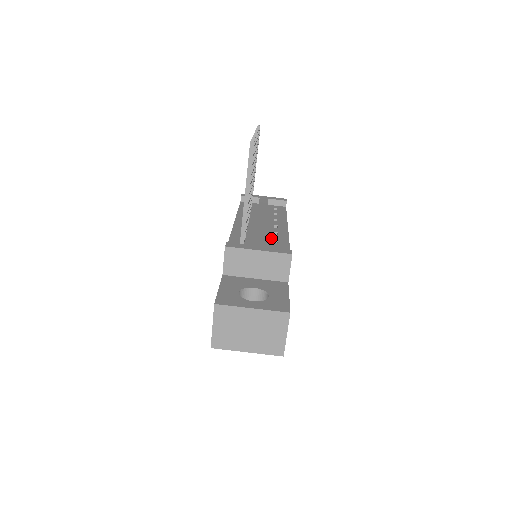
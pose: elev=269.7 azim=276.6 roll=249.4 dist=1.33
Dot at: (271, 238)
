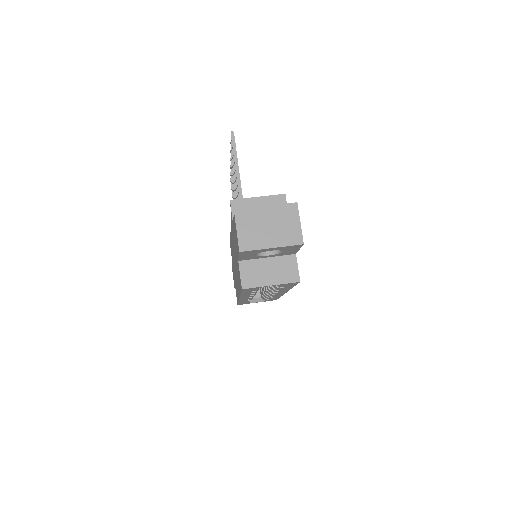
Dot at: occluded
